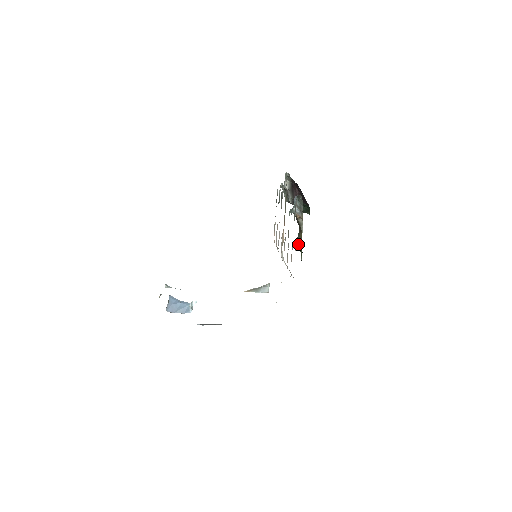
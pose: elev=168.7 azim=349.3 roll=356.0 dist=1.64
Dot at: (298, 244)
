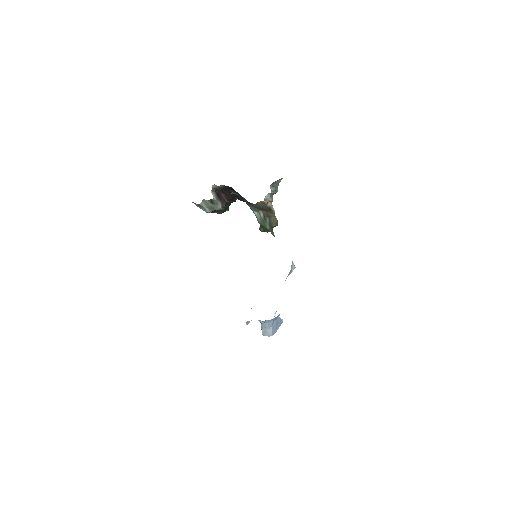
Dot at: (275, 223)
